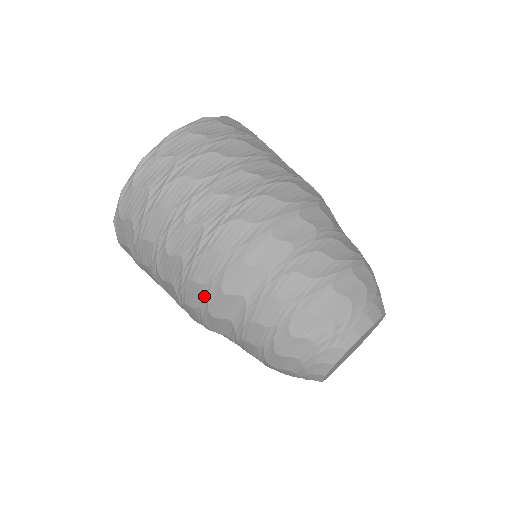
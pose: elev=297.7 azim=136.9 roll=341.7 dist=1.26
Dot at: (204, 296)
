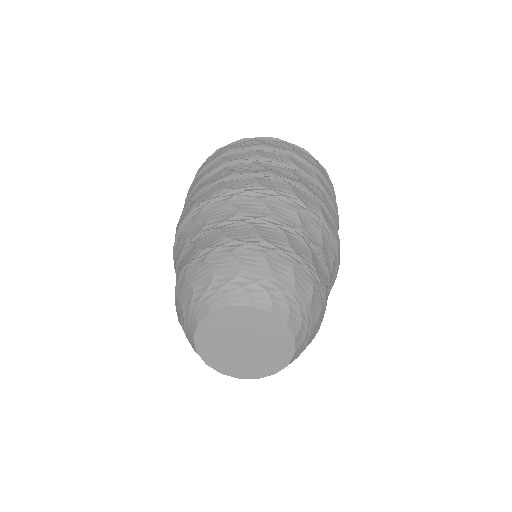
Dot at: (247, 189)
